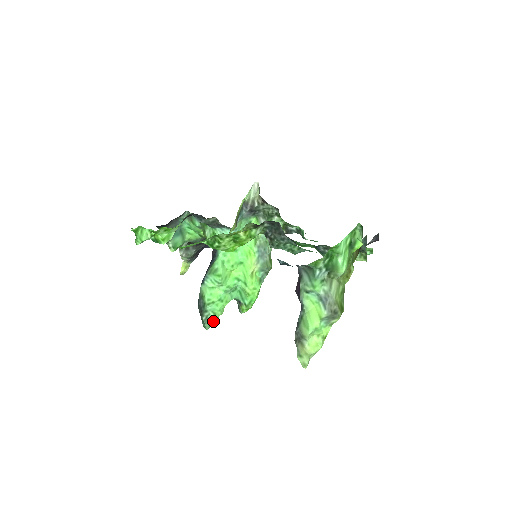
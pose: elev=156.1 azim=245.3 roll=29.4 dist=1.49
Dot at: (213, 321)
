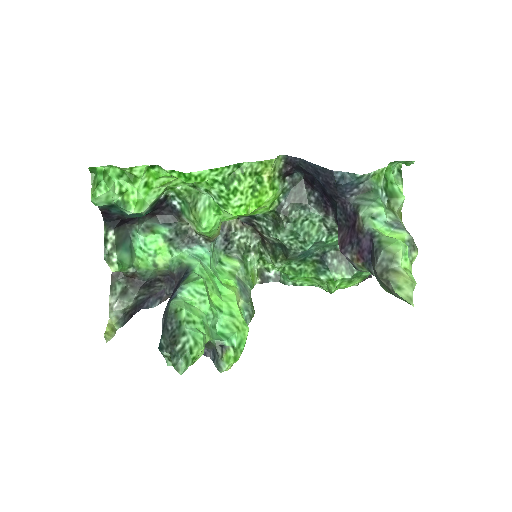
Dot at: (190, 360)
